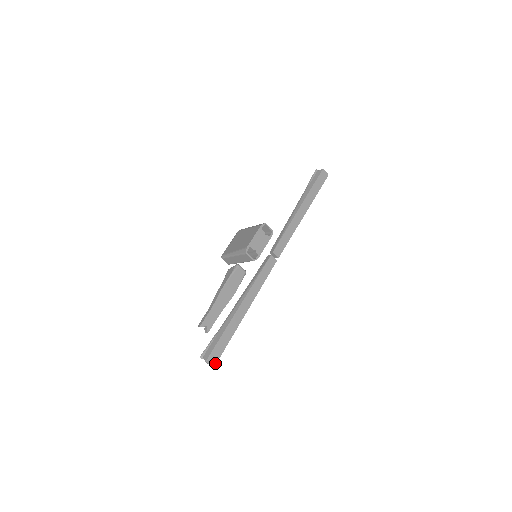
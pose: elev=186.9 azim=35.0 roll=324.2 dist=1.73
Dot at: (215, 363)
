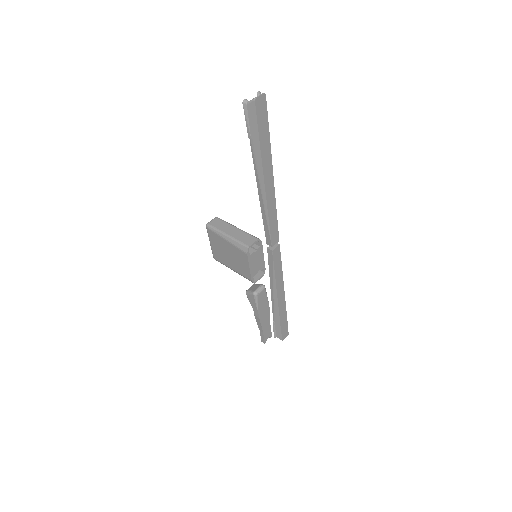
Dot at: (288, 333)
